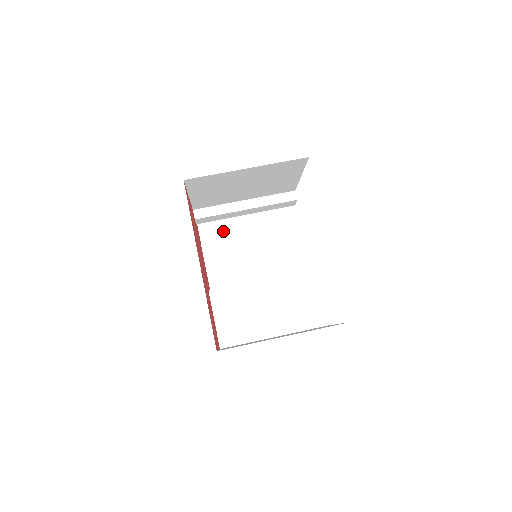
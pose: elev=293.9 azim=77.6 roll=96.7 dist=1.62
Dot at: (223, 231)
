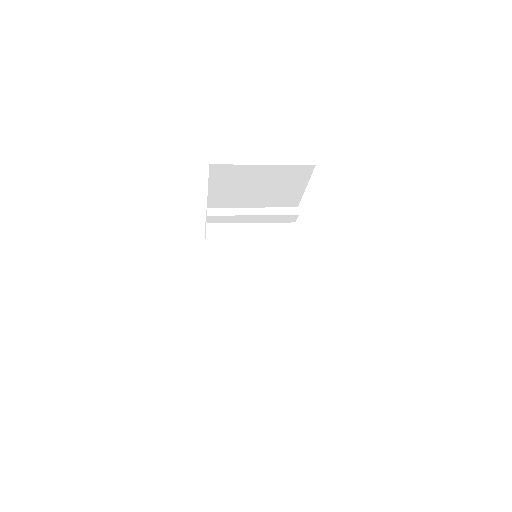
Dot at: (228, 238)
